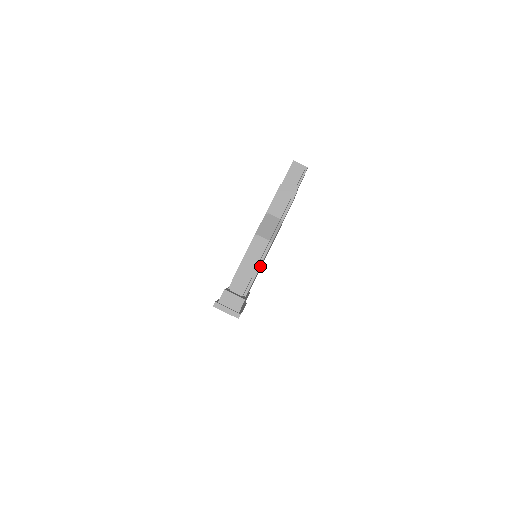
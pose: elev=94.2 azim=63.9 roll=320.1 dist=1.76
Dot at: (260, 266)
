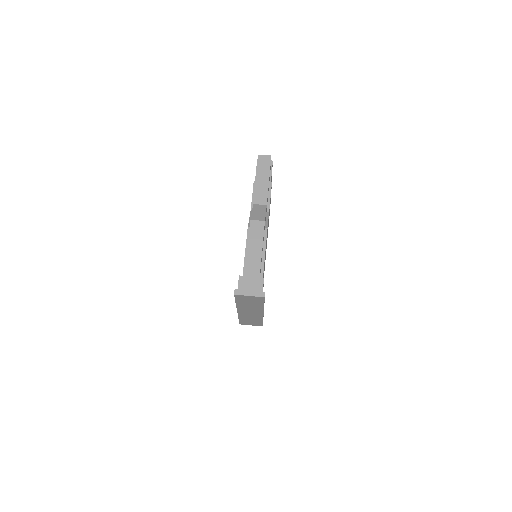
Dot at: occluded
